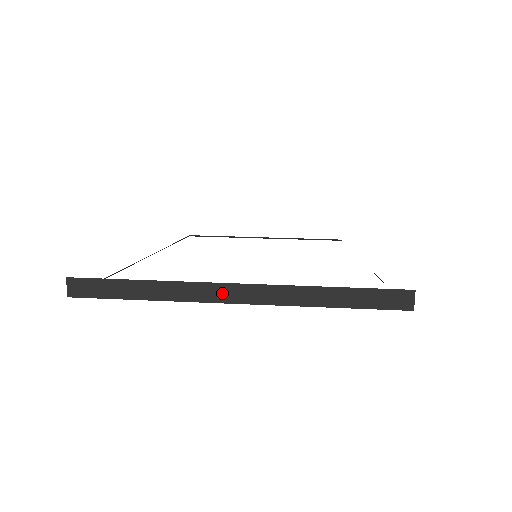
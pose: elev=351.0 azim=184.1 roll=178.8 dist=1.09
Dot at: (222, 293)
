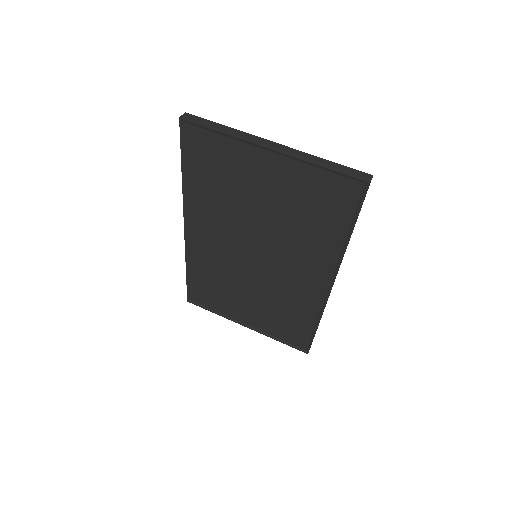
Dot at: (265, 143)
